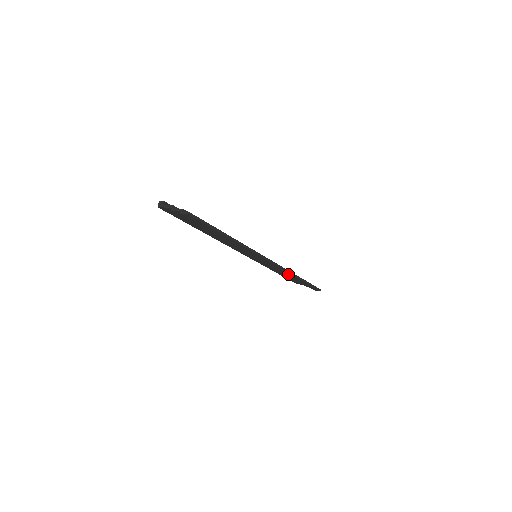
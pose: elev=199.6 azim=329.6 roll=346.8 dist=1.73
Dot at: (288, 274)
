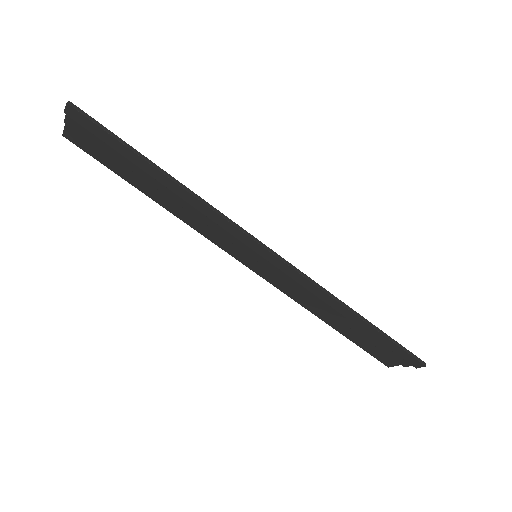
Dot at: (329, 301)
